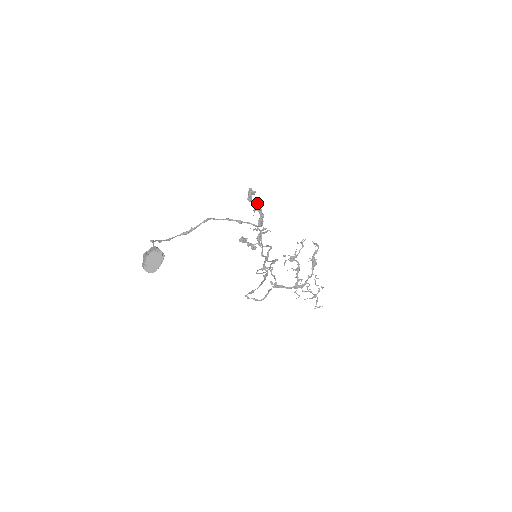
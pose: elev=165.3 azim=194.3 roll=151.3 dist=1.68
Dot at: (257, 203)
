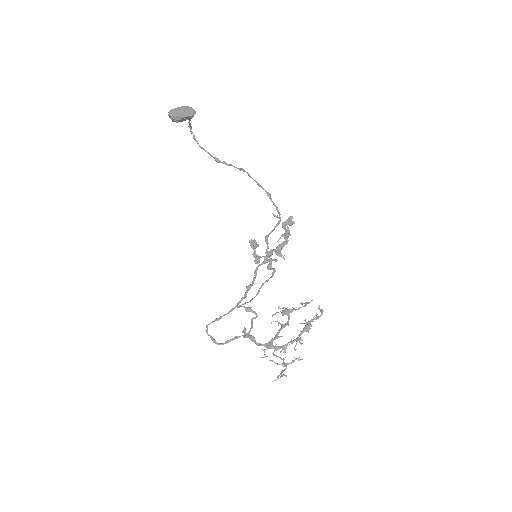
Dot at: (289, 231)
